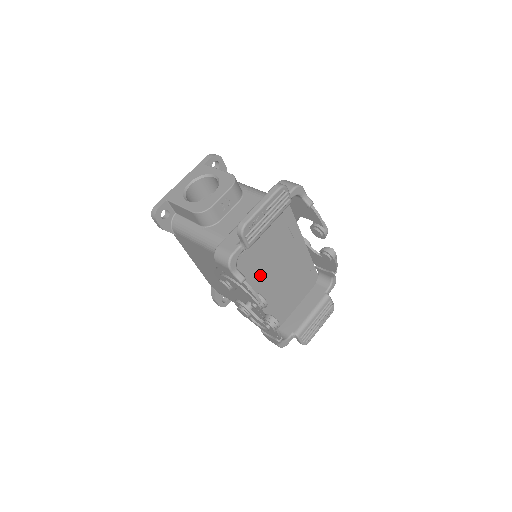
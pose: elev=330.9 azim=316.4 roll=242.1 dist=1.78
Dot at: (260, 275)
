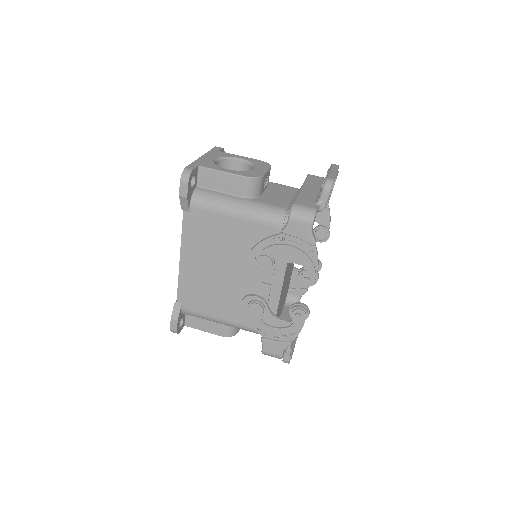
Dot at: occluded
